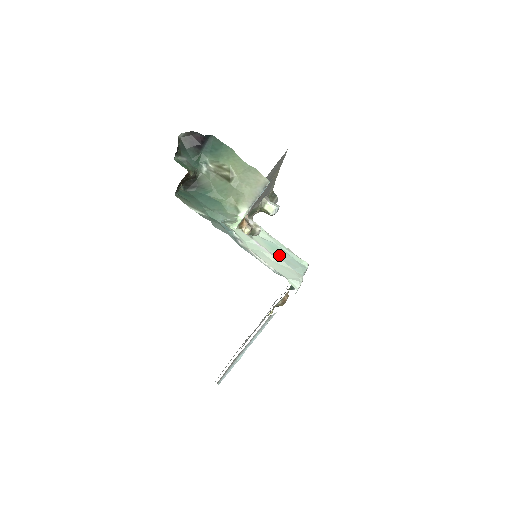
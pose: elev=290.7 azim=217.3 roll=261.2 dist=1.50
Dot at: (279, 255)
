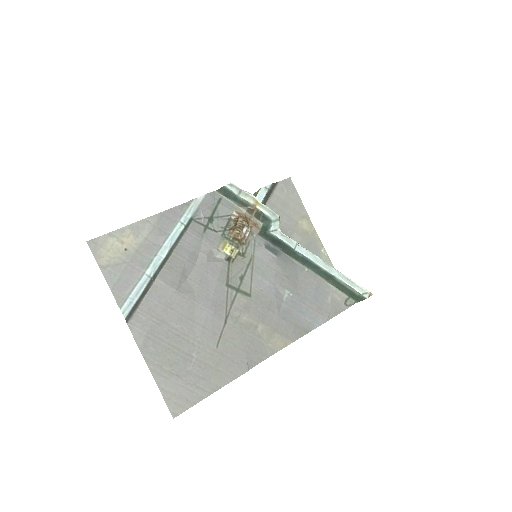
Dot at: occluded
